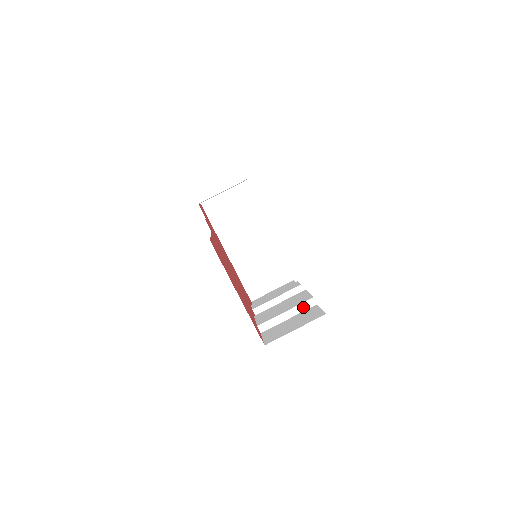
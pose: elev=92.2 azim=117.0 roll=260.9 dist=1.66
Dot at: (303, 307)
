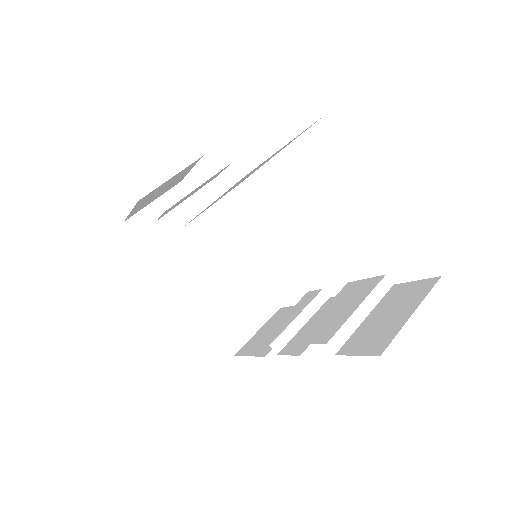
Dot at: (378, 294)
